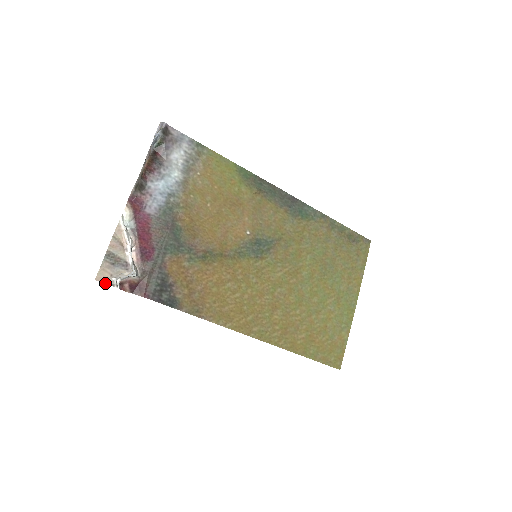
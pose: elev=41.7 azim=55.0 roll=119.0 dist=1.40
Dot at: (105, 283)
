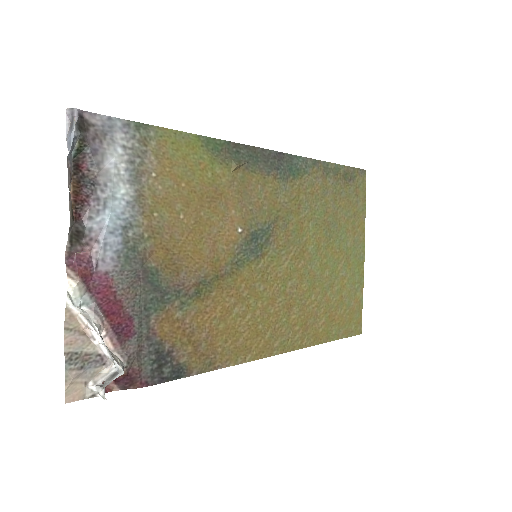
Dot at: (81, 399)
